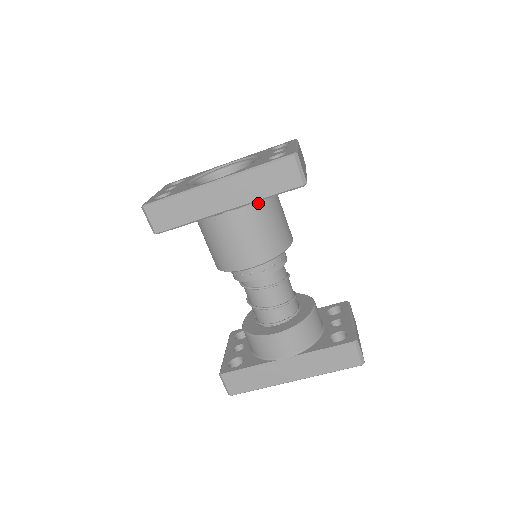
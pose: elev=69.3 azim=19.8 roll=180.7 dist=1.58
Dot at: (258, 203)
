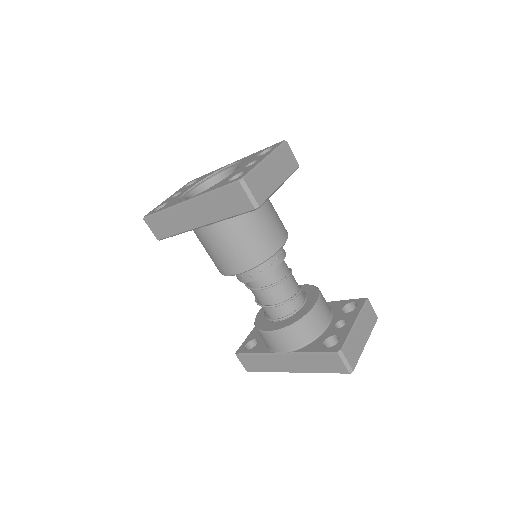
Dot at: (229, 219)
